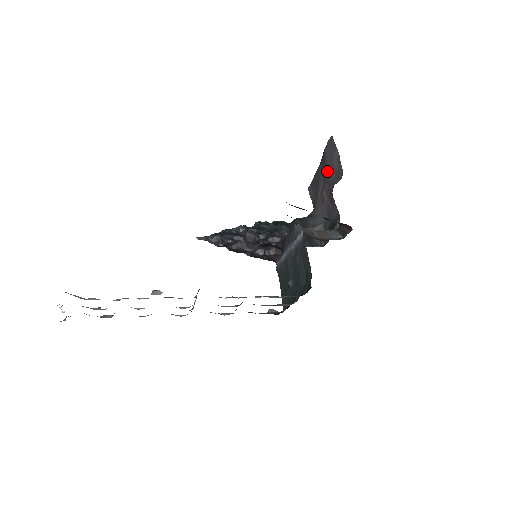
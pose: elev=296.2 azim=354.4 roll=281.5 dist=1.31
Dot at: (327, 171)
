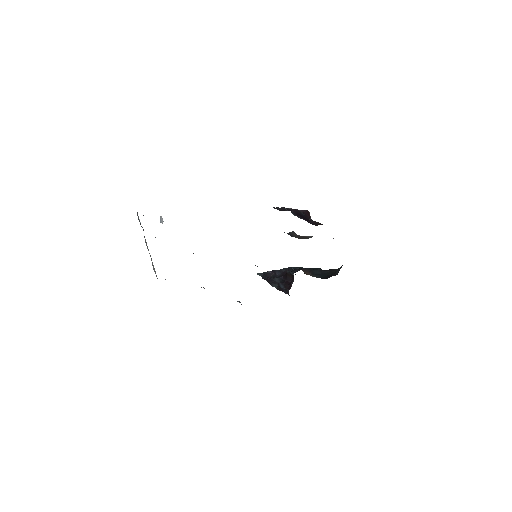
Dot at: occluded
